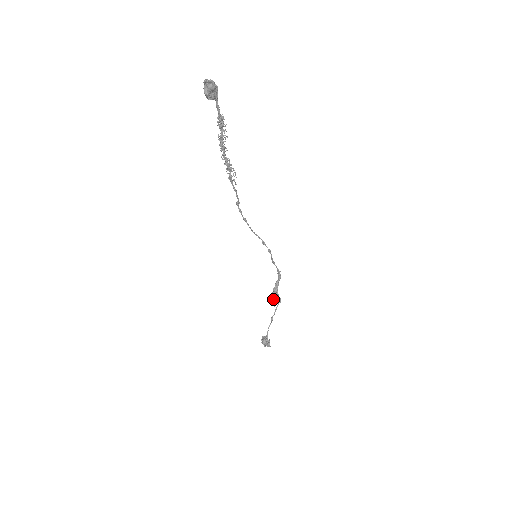
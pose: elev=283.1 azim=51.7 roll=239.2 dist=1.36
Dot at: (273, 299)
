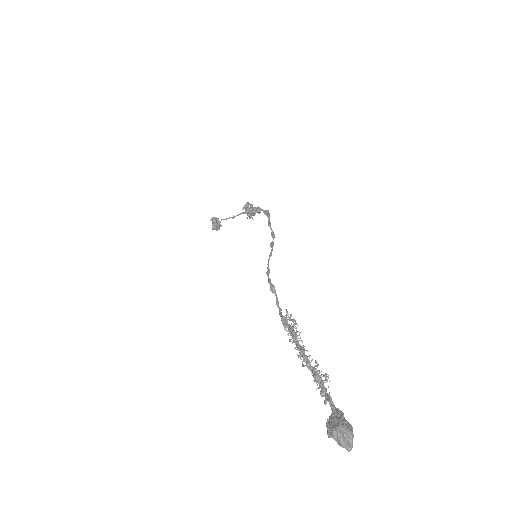
Dot at: (245, 208)
